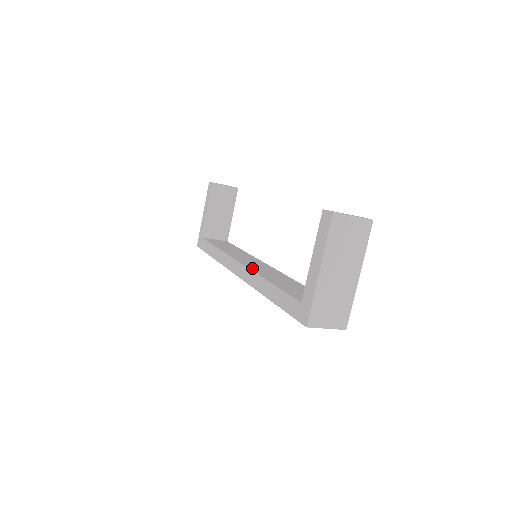
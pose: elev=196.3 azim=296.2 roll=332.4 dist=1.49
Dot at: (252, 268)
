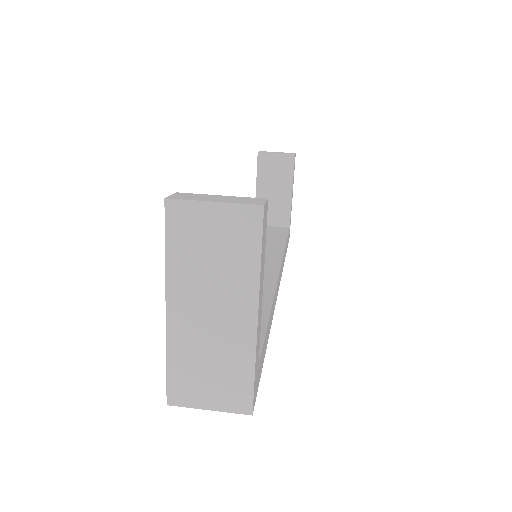
Dot at: occluded
